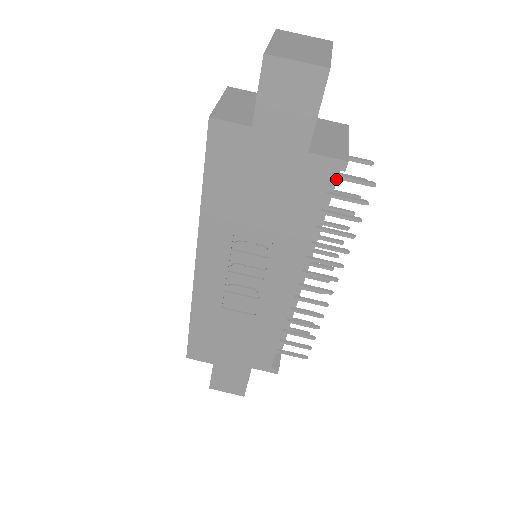
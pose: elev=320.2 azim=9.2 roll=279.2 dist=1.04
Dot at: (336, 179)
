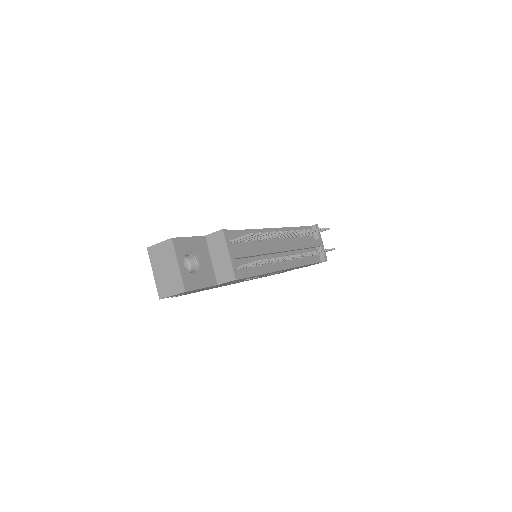
Dot at: (244, 257)
